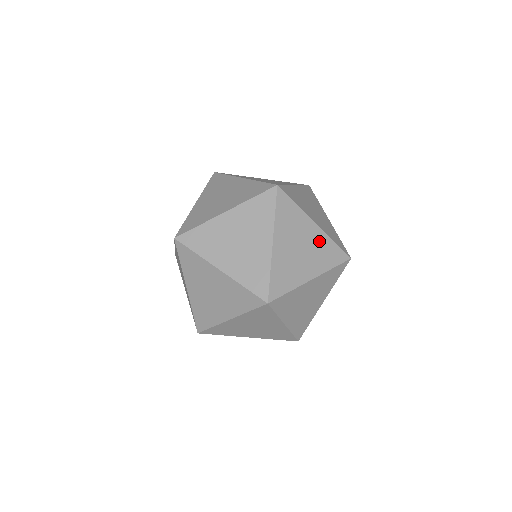
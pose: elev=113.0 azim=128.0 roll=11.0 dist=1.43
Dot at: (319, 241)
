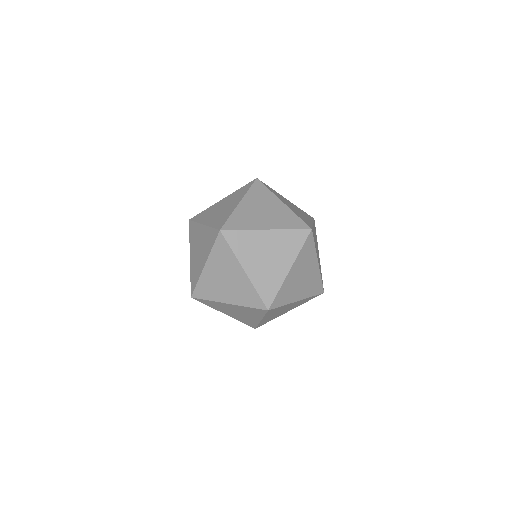
Dot at: (282, 212)
